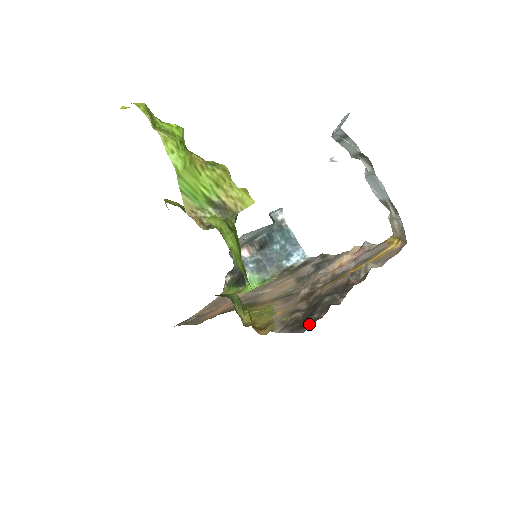
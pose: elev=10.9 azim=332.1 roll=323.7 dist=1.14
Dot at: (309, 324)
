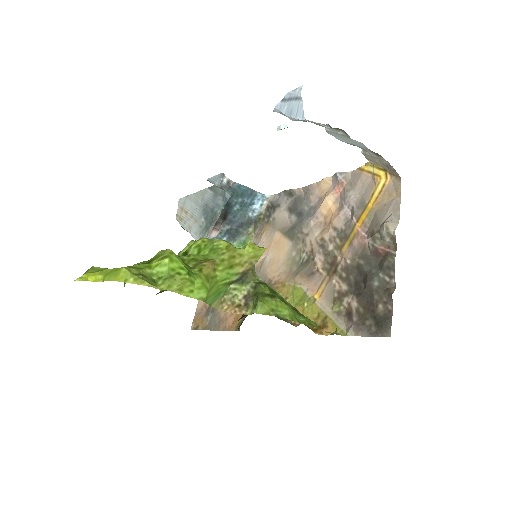
Dot at: (387, 324)
